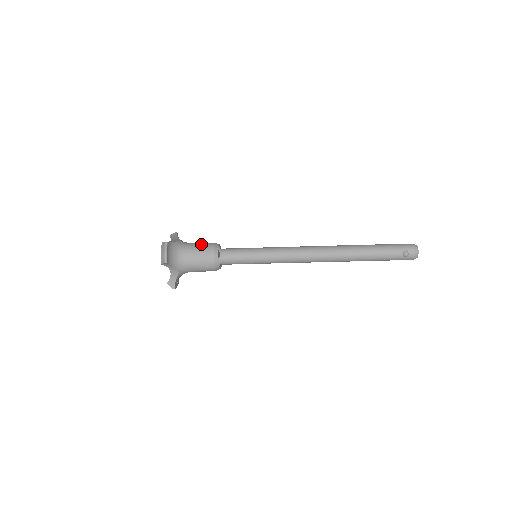
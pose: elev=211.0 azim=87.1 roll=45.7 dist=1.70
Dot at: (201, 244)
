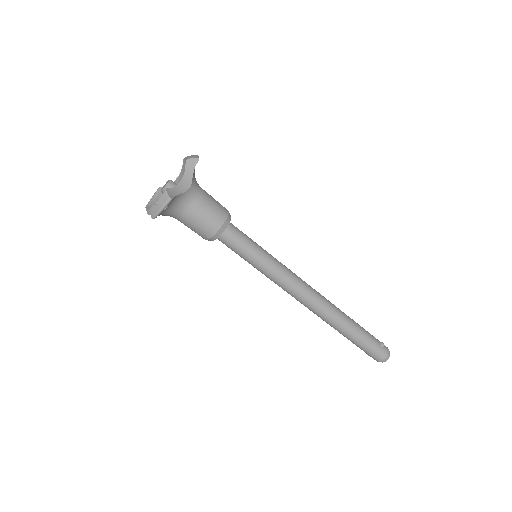
Dot at: occluded
